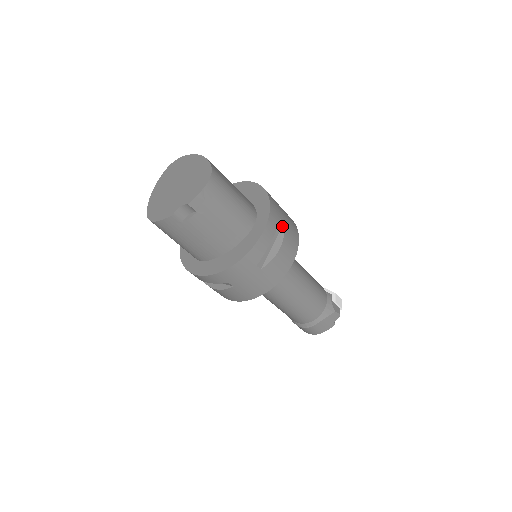
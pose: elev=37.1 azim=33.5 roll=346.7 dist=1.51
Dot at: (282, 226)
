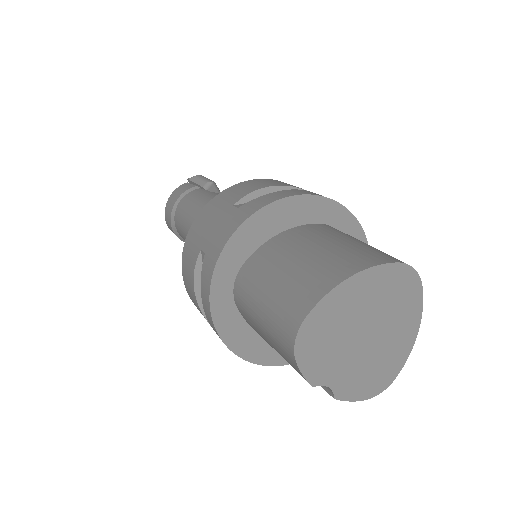
Dot at: occluded
